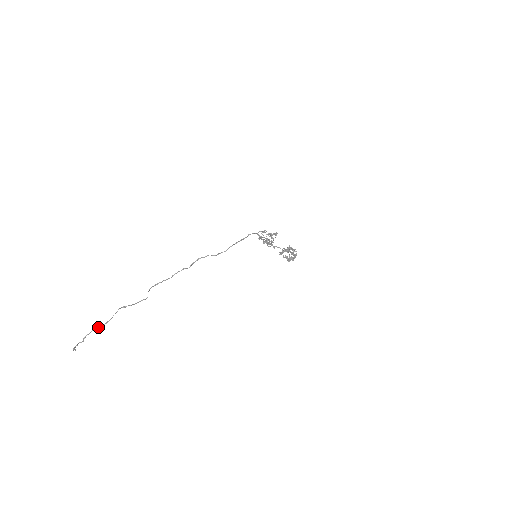
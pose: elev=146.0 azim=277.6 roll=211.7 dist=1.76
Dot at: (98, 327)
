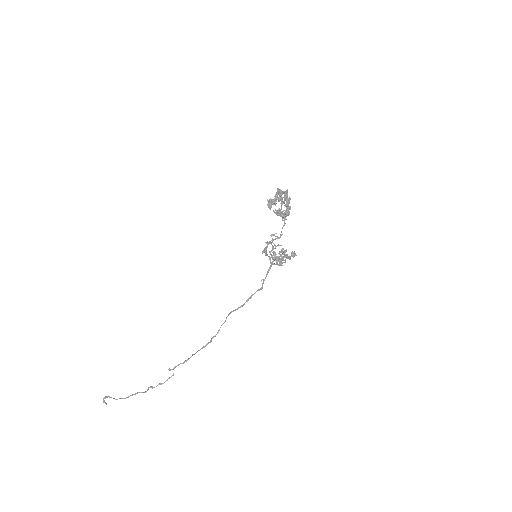
Dot at: (128, 397)
